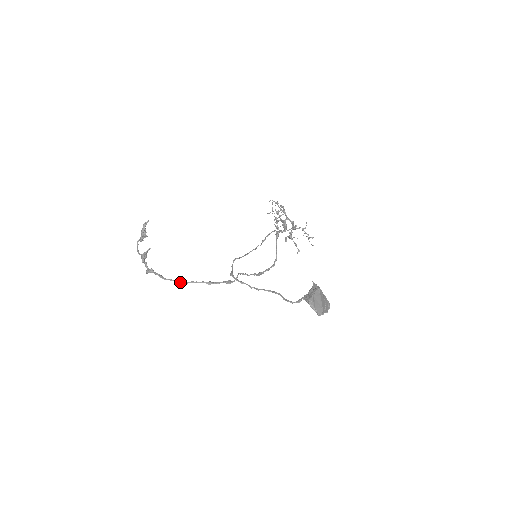
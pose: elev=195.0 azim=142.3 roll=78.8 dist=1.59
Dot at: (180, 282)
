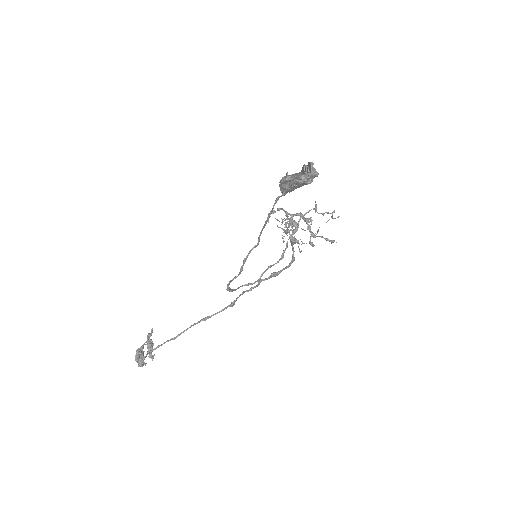
Dot at: (168, 340)
